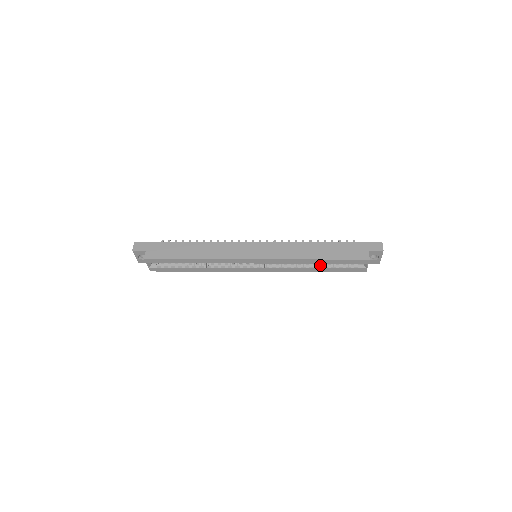
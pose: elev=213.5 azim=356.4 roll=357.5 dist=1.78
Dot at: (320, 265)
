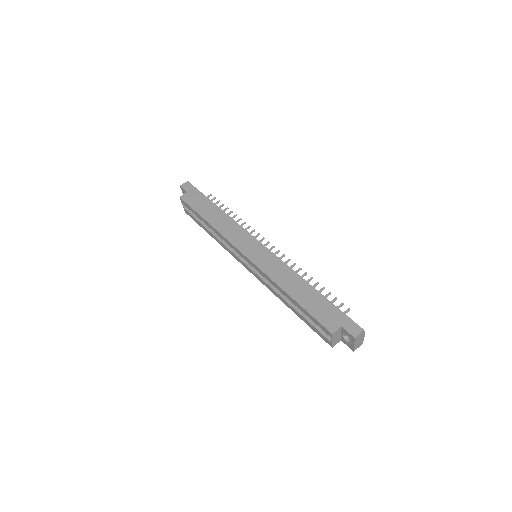
Dot at: occluded
